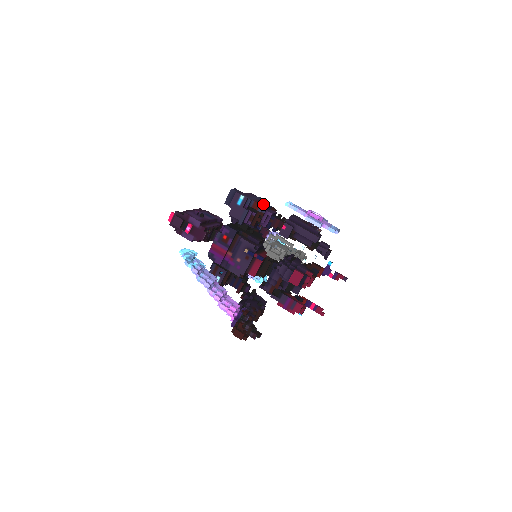
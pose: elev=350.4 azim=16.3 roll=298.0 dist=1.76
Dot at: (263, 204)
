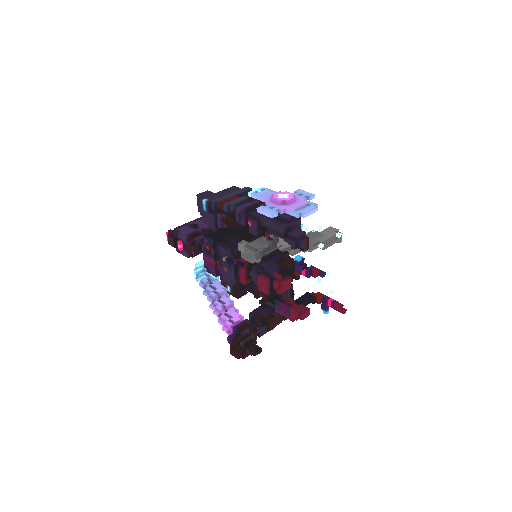
Dot at: (232, 200)
